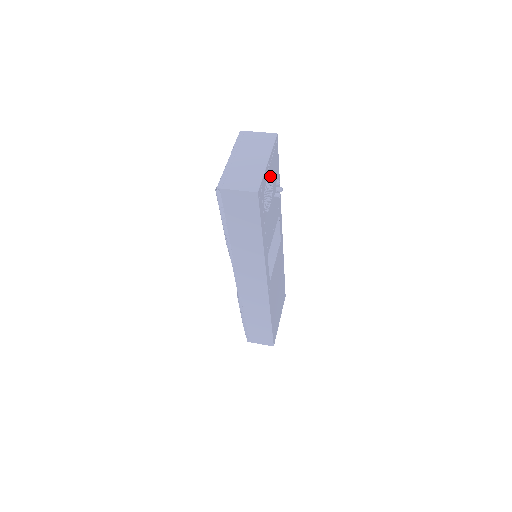
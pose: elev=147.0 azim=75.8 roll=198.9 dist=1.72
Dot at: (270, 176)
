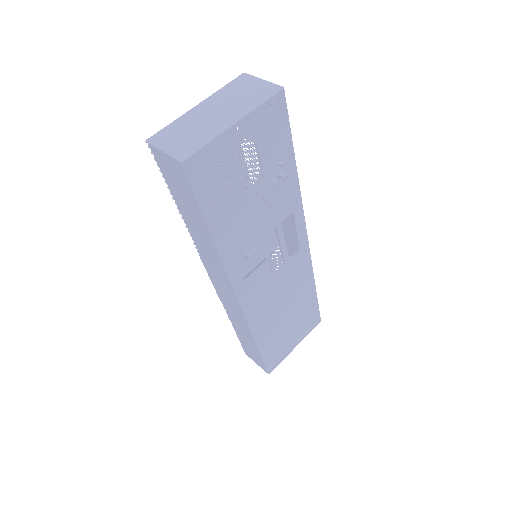
Dot at: occluded
